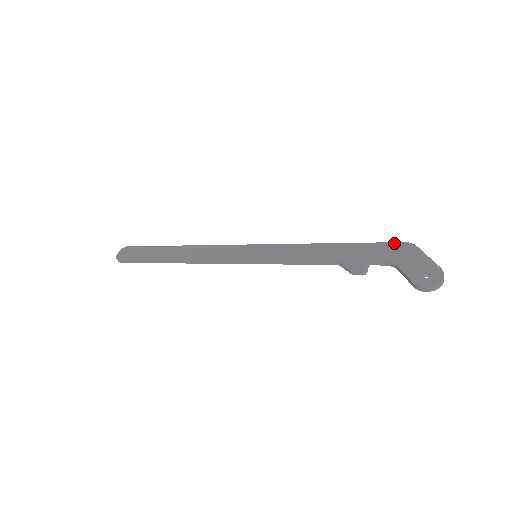
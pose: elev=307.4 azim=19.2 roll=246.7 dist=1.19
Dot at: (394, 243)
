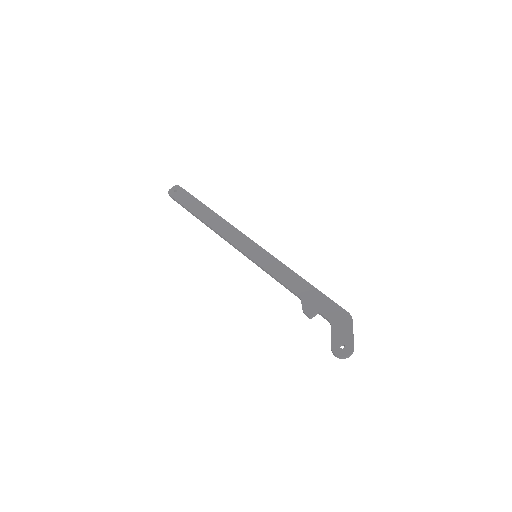
Dot at: (342, 308)
